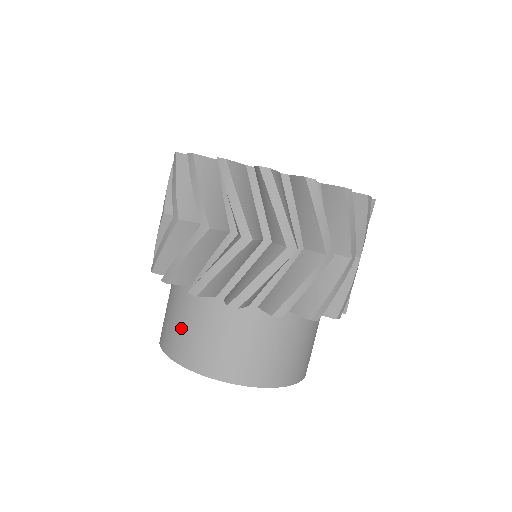
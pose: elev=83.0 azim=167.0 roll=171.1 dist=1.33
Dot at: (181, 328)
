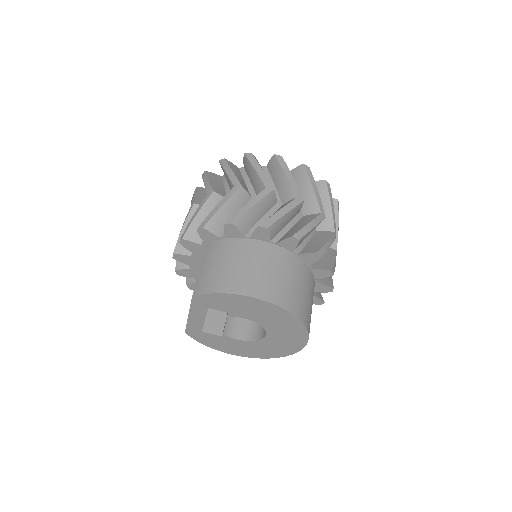
Dot at: (261, 272)
